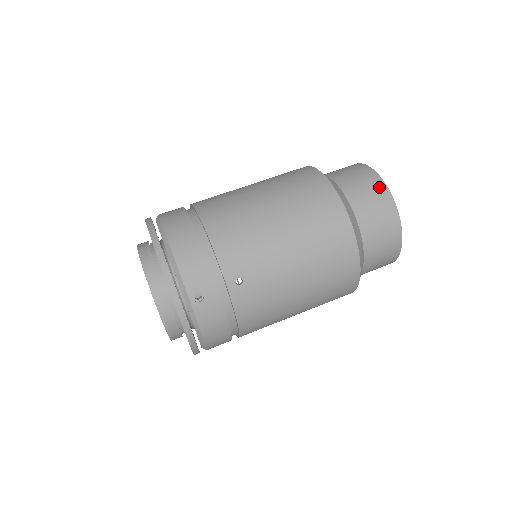
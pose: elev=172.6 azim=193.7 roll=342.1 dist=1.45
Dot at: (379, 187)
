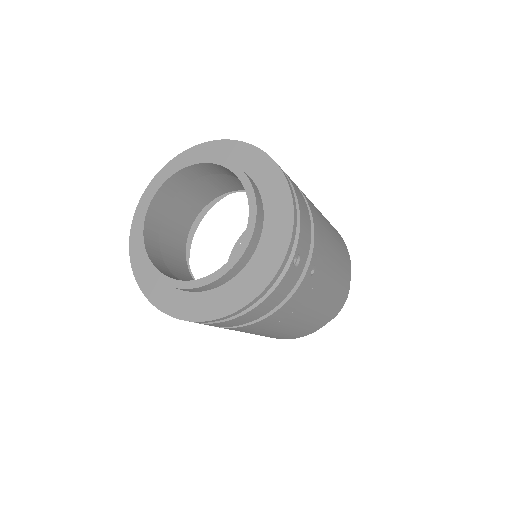
Dot at: occluded
